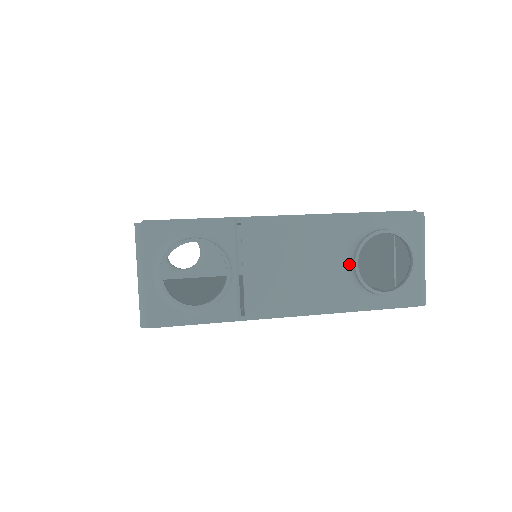
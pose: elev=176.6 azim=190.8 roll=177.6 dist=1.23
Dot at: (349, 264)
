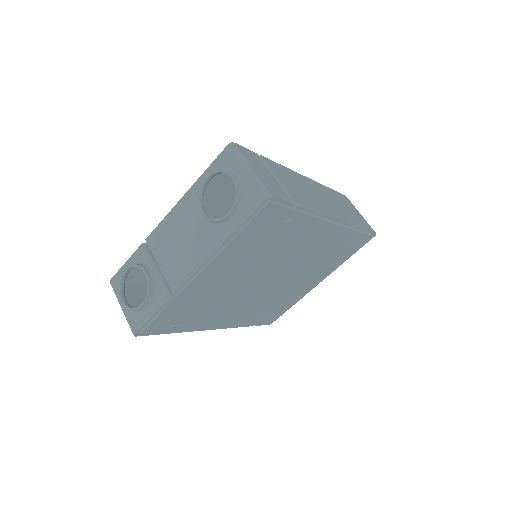
Dot at: occluded
